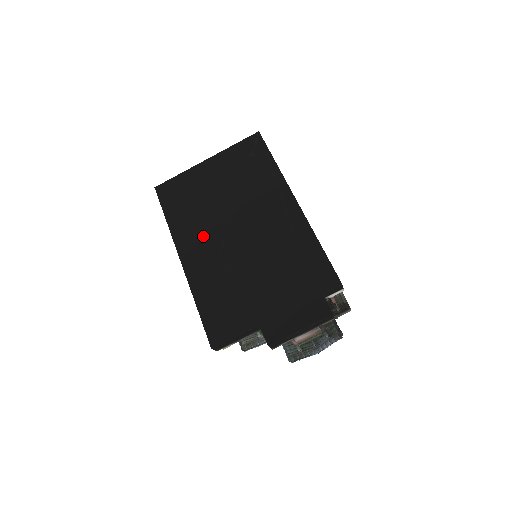
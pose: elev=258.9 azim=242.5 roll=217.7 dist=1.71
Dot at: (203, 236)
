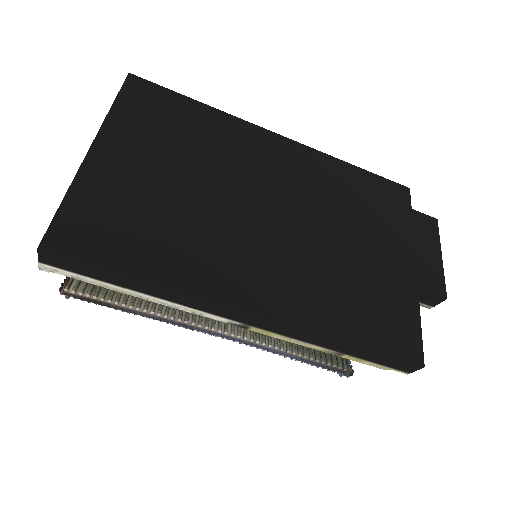
Dot at: (238, 253)
